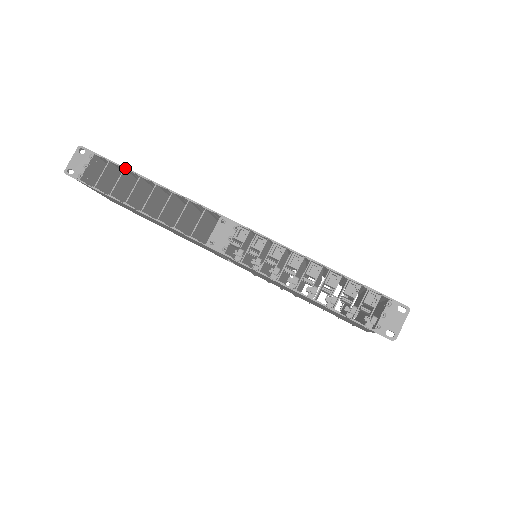
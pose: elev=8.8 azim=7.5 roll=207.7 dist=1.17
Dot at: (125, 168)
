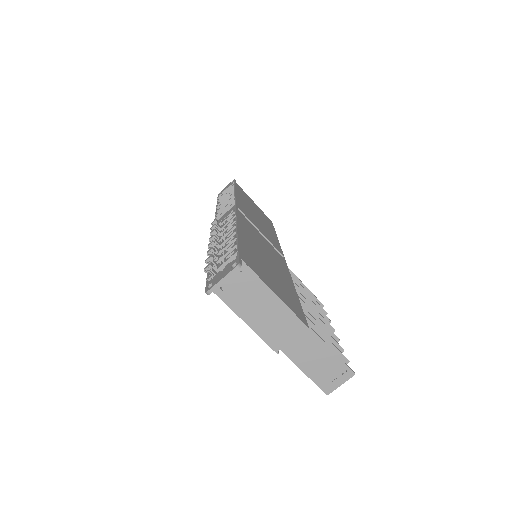
Dot at: (234, 186)
